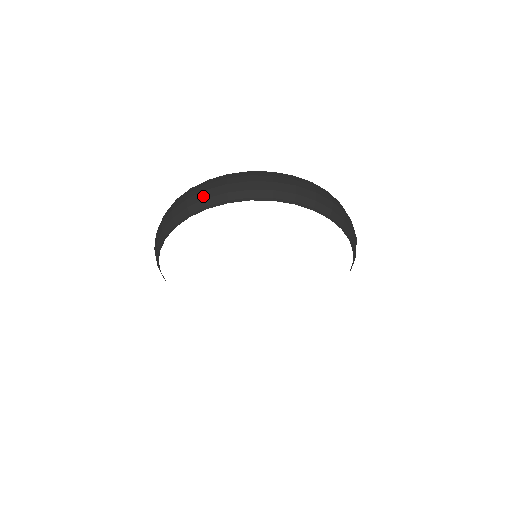
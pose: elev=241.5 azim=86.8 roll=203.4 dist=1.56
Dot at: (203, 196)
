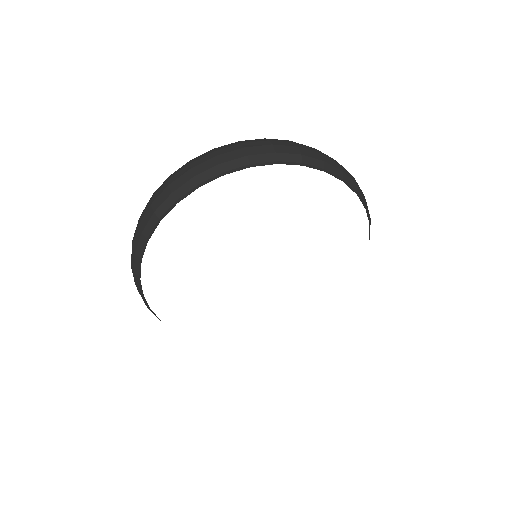
Dot at: (151, 211)
